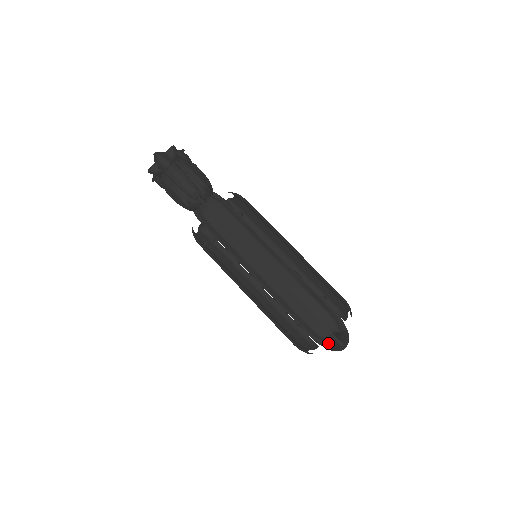
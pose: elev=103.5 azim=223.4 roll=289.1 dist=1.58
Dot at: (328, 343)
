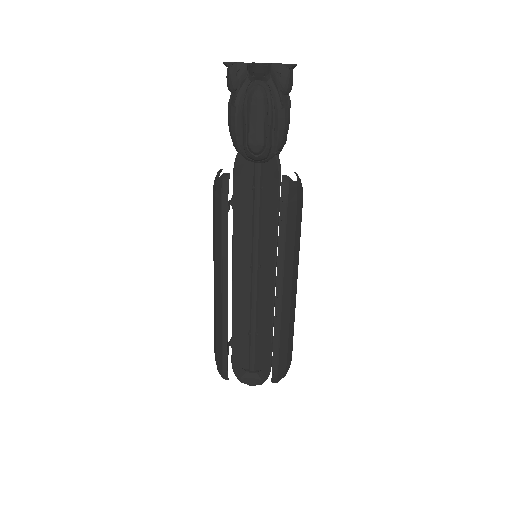
Dot at: occluded
